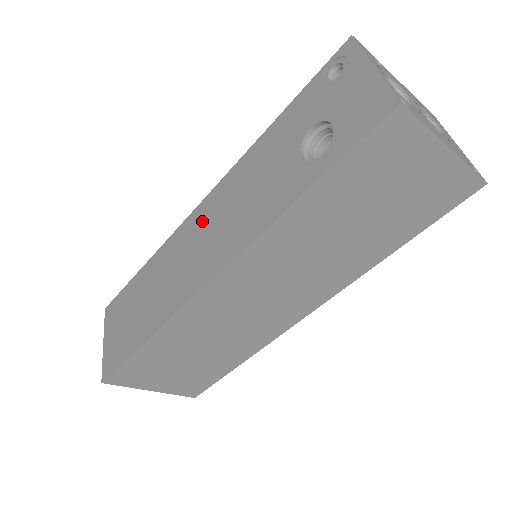
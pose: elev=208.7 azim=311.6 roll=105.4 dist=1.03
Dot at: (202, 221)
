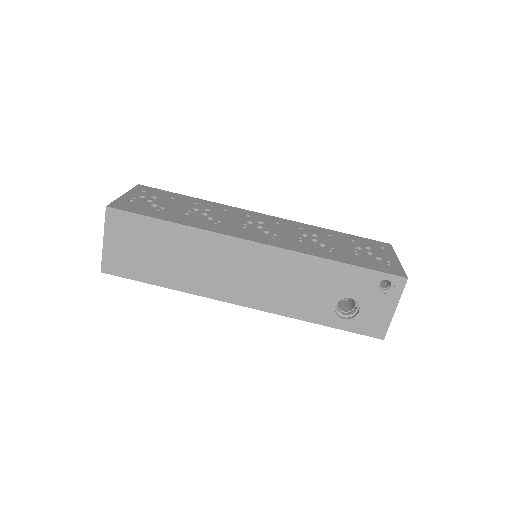
Dot at: (252, 260)
